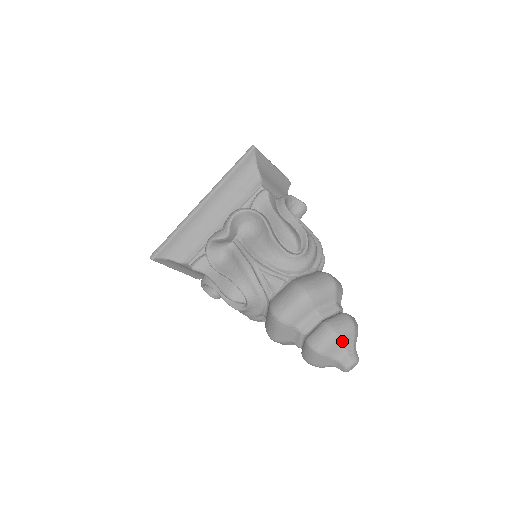
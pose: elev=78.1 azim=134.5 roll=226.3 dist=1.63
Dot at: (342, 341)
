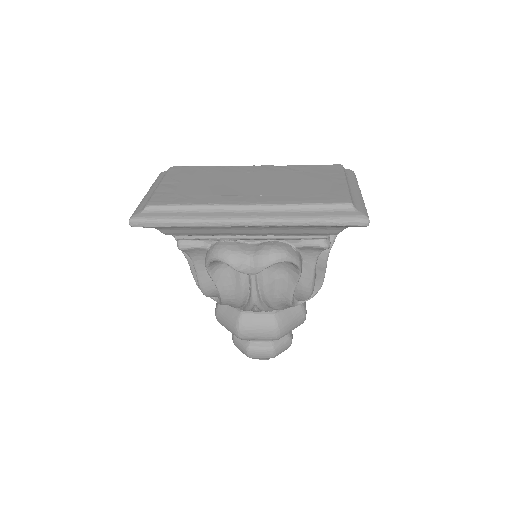
Dot at: occluded
